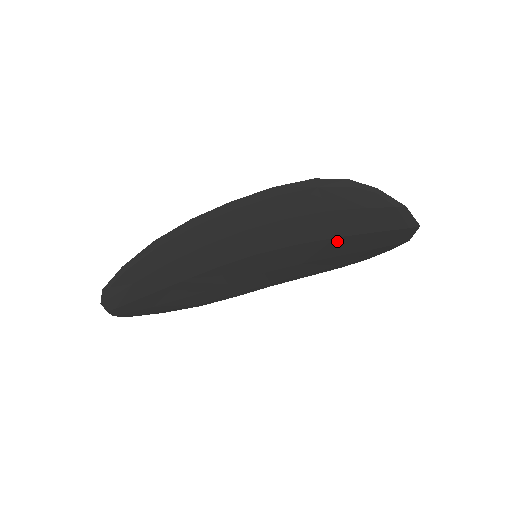
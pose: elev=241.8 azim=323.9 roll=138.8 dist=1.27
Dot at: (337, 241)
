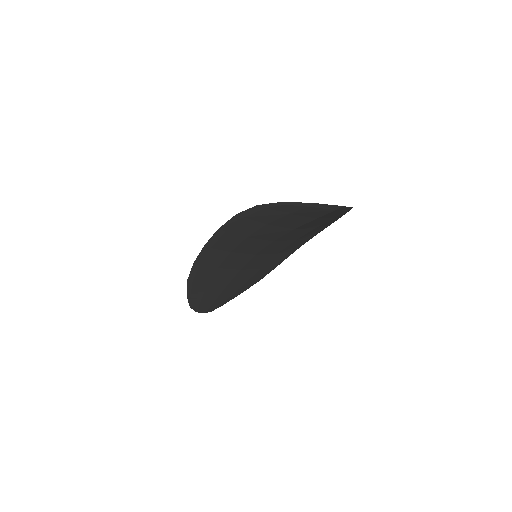
Dot at: (298, 229)
